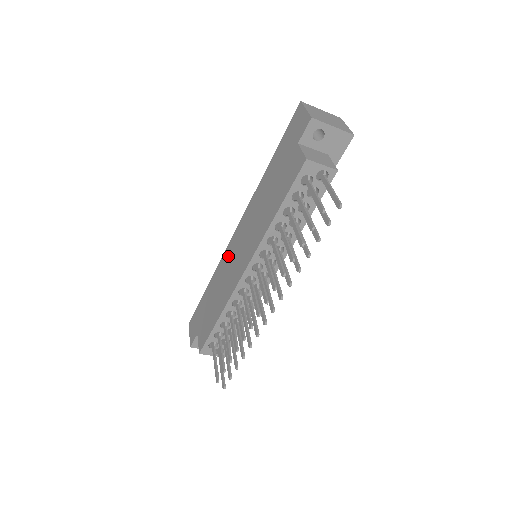
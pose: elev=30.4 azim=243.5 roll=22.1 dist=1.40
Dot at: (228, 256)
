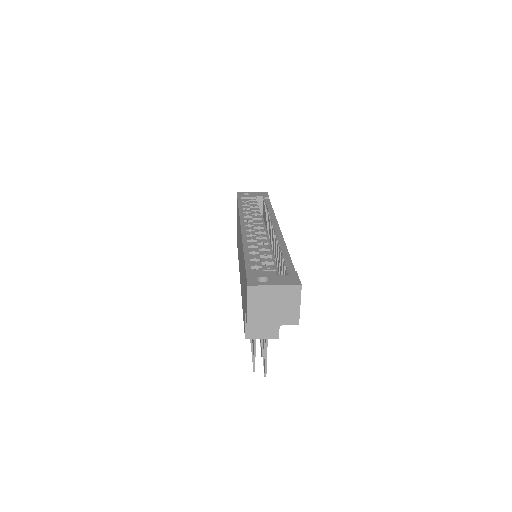
Dot at: occluded
